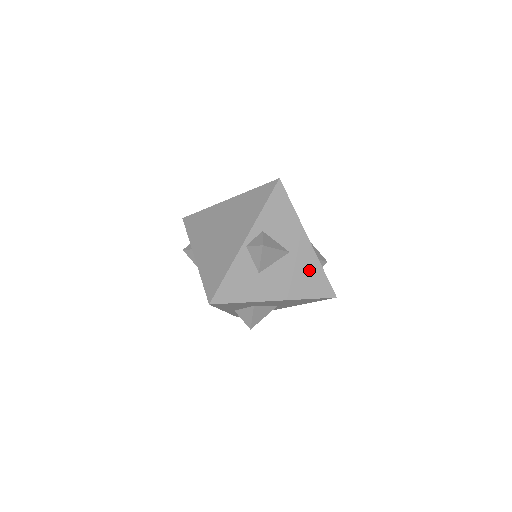
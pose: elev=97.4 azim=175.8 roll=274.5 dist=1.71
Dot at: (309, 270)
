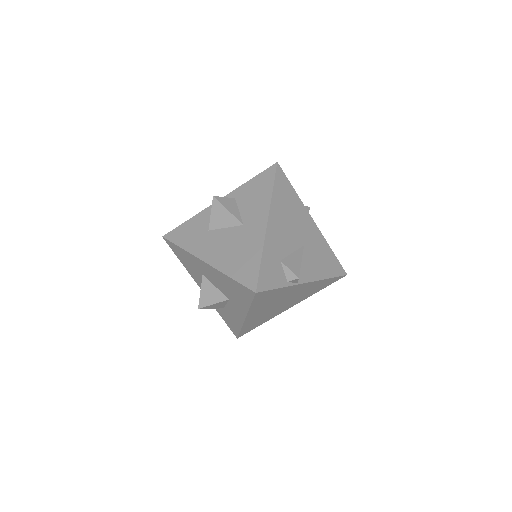
Dot at: (249, 250)
